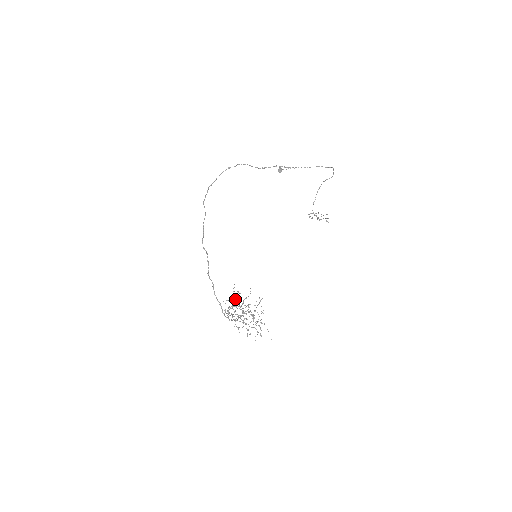
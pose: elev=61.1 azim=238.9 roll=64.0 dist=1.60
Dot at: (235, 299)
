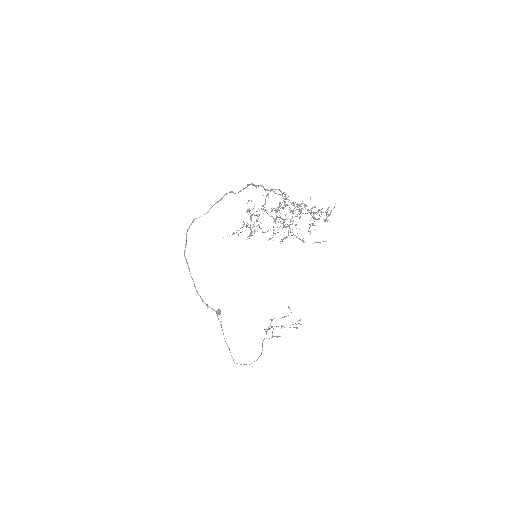
Dot at: (280, 206)
